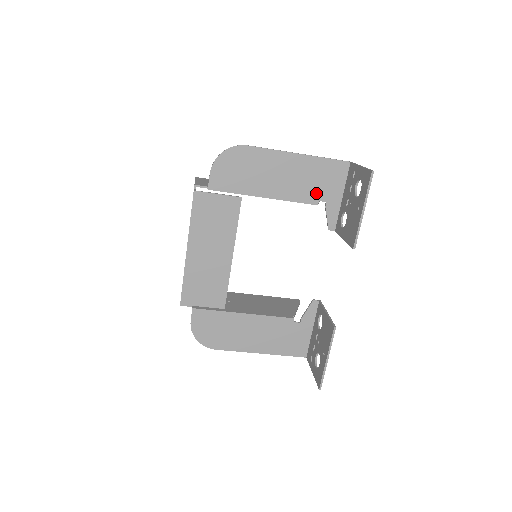
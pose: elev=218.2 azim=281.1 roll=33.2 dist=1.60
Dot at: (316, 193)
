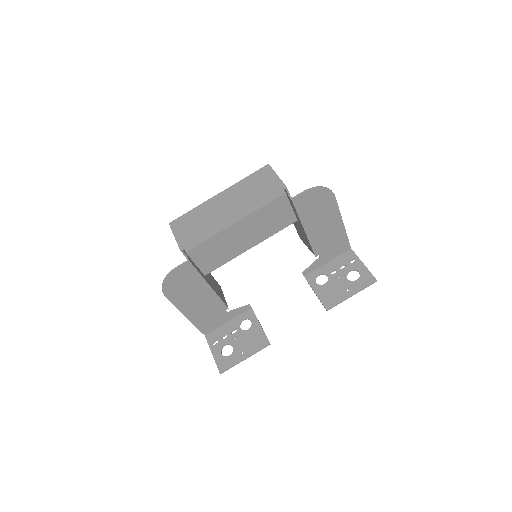
Dot at: (323, 250)
